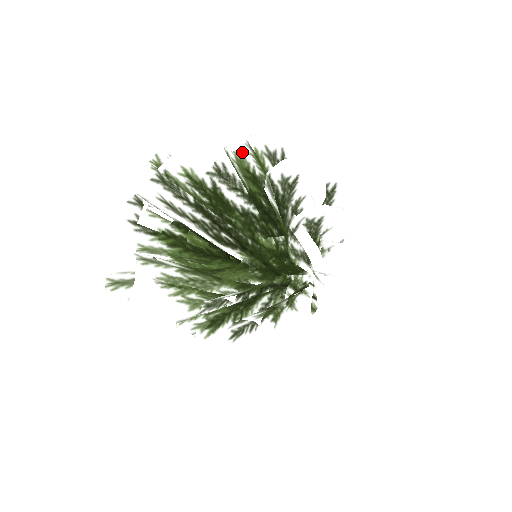
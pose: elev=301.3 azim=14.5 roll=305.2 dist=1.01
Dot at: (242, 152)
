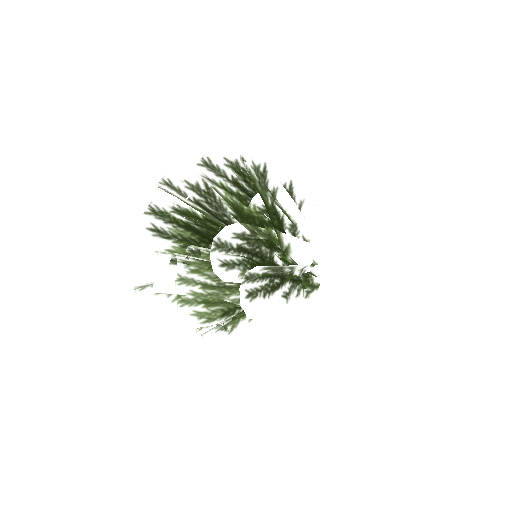
Dot at: (218, 141)
